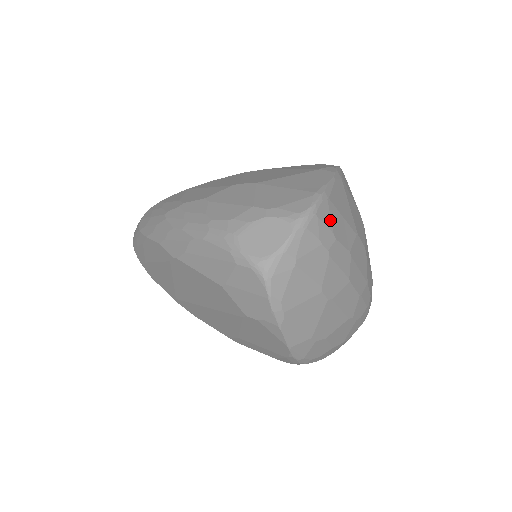
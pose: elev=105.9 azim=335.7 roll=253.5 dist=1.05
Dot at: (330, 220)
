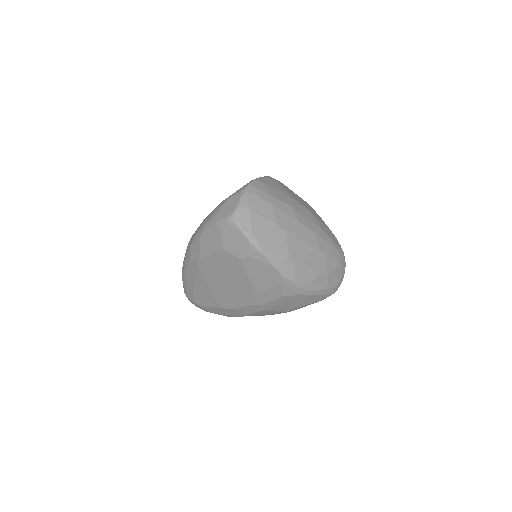
Dot at: (265, 189)
